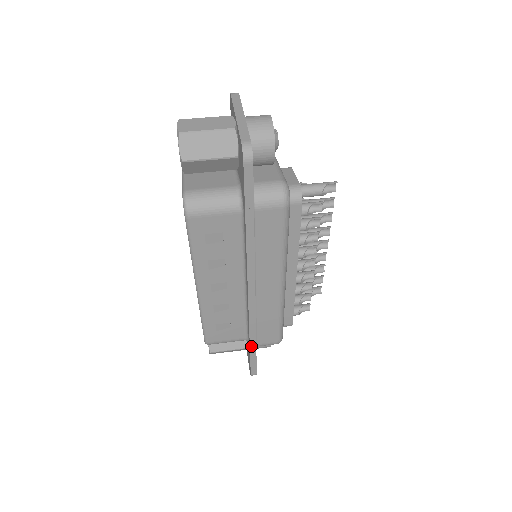
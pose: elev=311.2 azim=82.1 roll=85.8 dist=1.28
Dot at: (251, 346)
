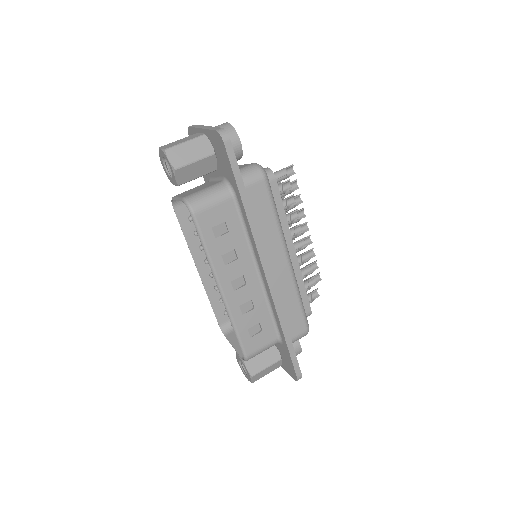
Dot at: (286, 339)
